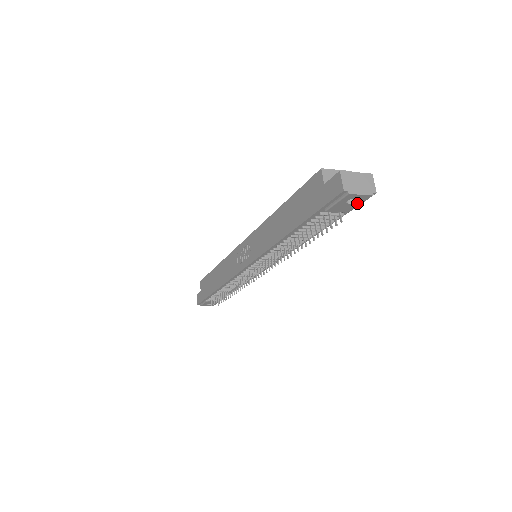
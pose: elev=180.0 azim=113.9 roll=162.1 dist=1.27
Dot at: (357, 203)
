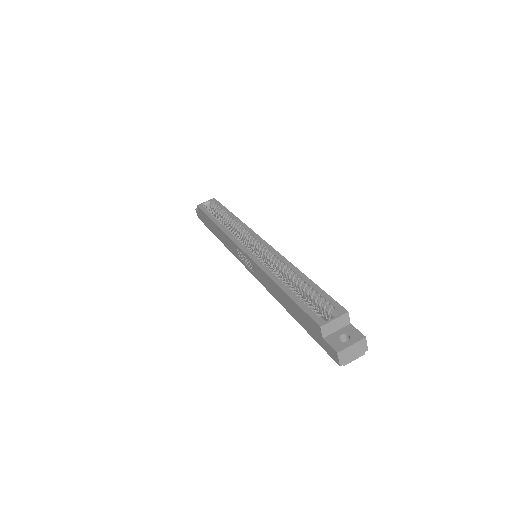
Dot at: occluded
